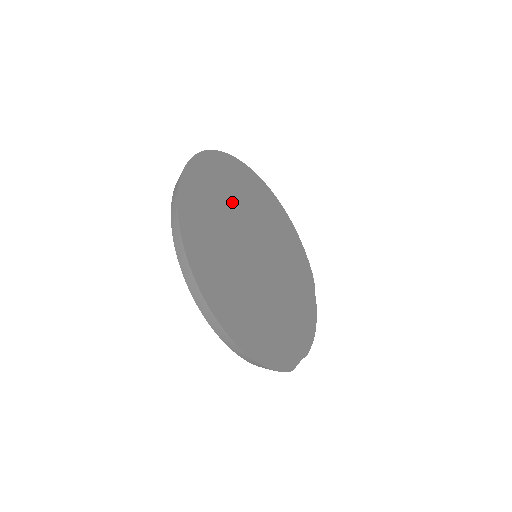
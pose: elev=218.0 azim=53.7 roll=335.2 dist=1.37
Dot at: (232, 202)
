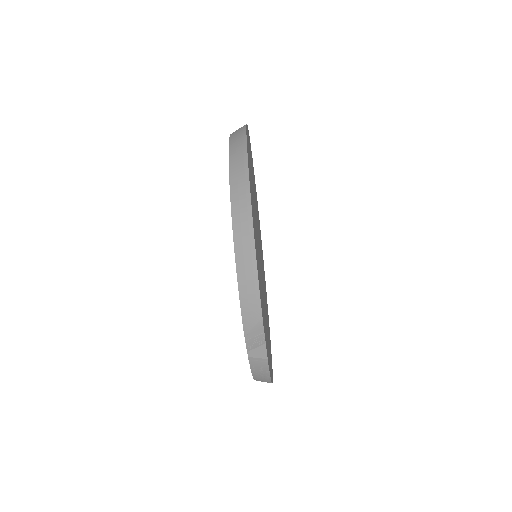
Dot at: (257, 213)
